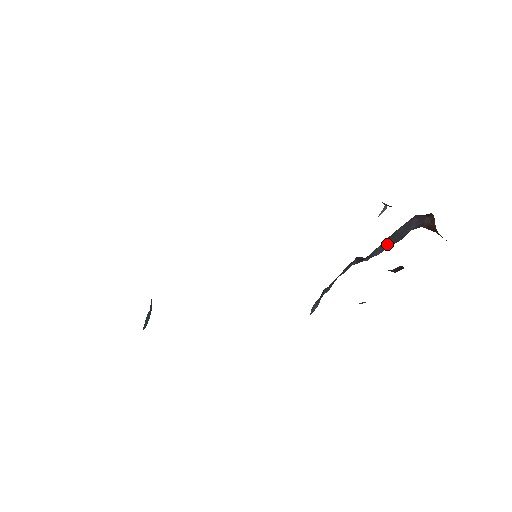
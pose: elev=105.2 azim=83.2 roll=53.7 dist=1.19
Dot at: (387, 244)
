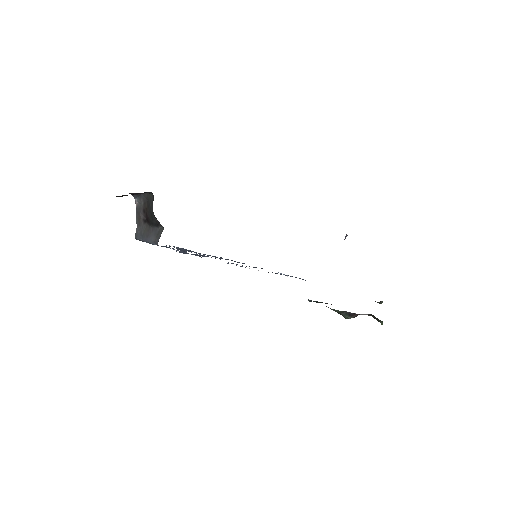
Dot at: occluded
